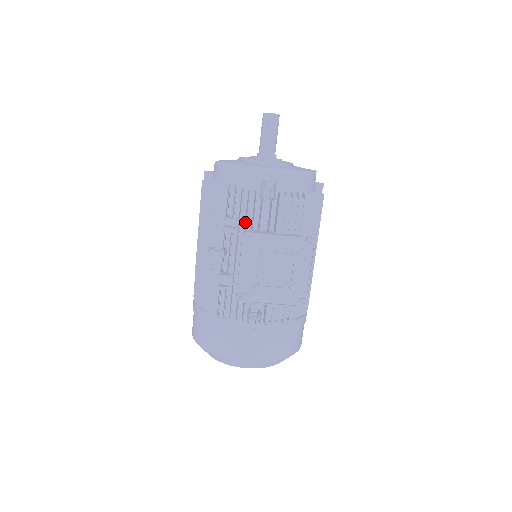
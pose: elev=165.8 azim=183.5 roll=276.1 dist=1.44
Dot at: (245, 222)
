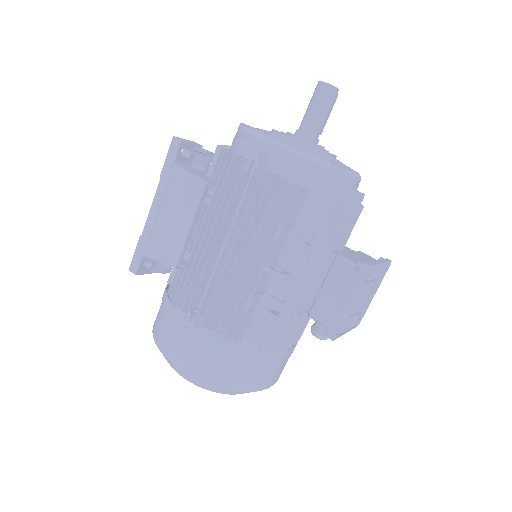
Dot at: (320, 237)
